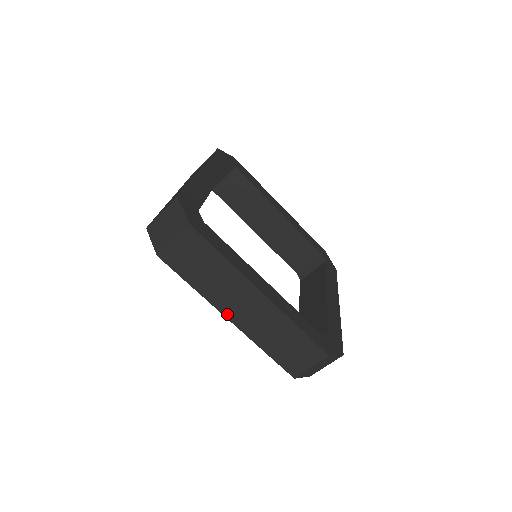
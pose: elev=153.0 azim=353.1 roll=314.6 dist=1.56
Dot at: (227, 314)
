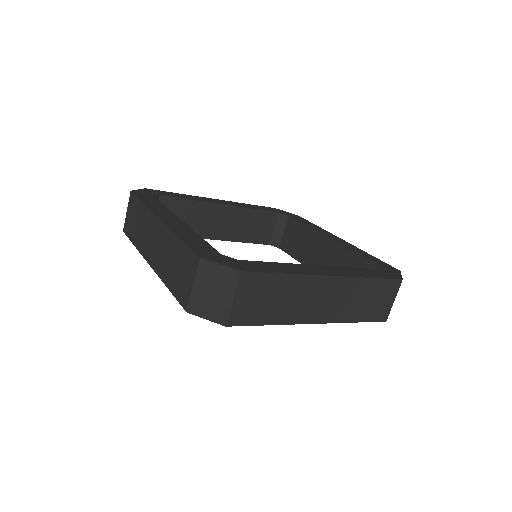
Dot at: (148, 259)
